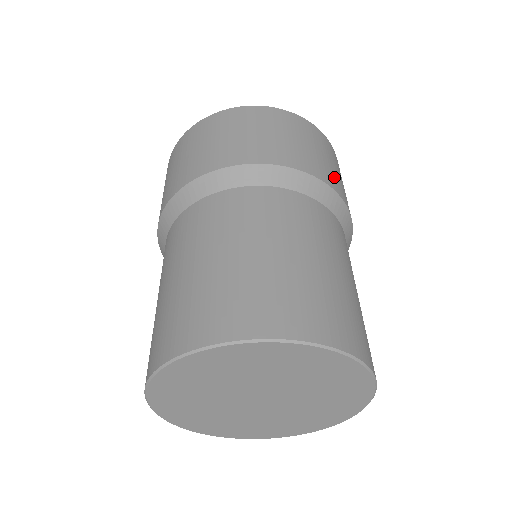
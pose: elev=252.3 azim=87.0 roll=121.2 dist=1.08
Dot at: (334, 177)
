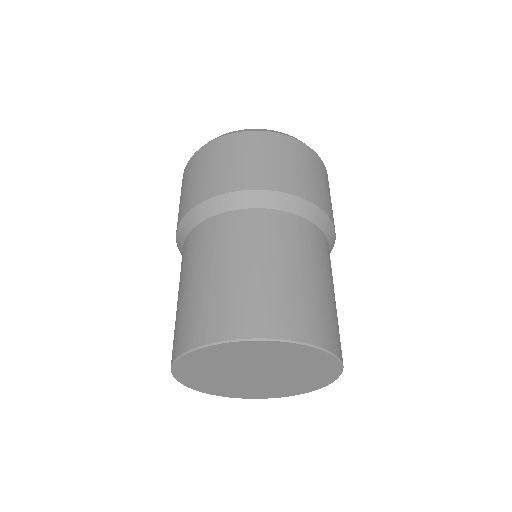
Dot at: (274, 174)
